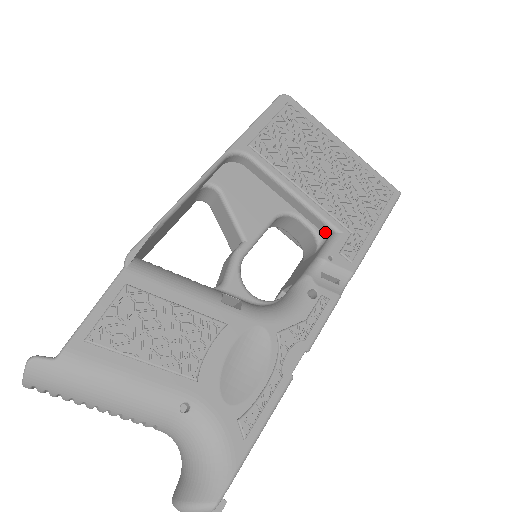
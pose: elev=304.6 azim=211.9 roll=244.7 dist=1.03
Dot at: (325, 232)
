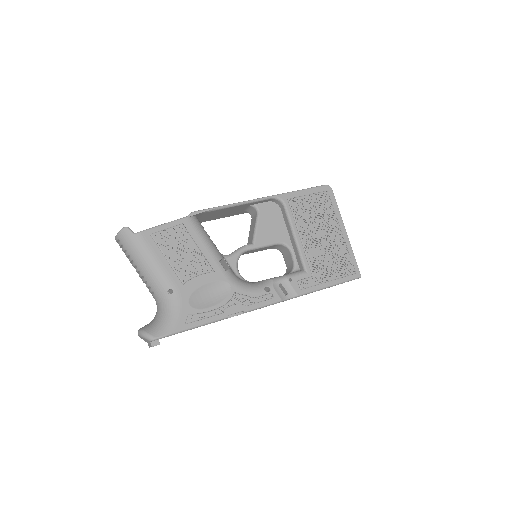
Dot at: (300, 267)
